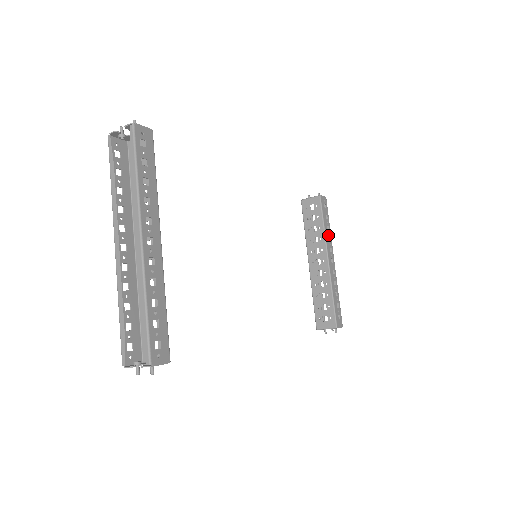
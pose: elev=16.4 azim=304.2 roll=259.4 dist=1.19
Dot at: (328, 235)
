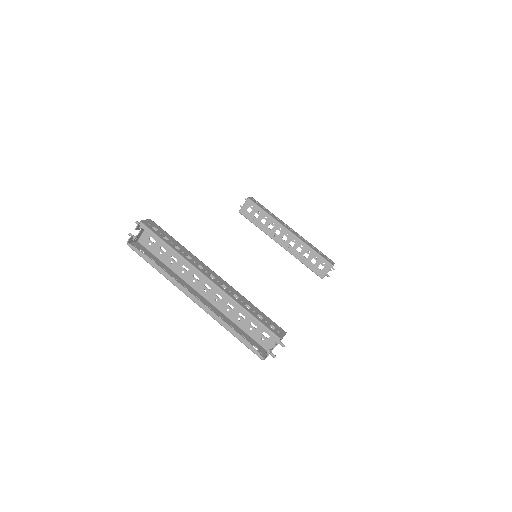
Dot at: (275, 217)
